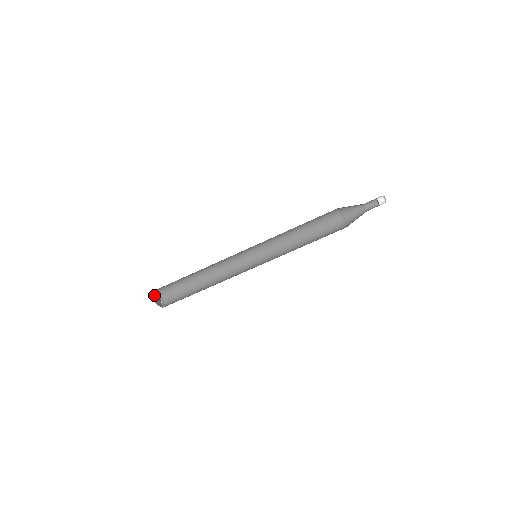
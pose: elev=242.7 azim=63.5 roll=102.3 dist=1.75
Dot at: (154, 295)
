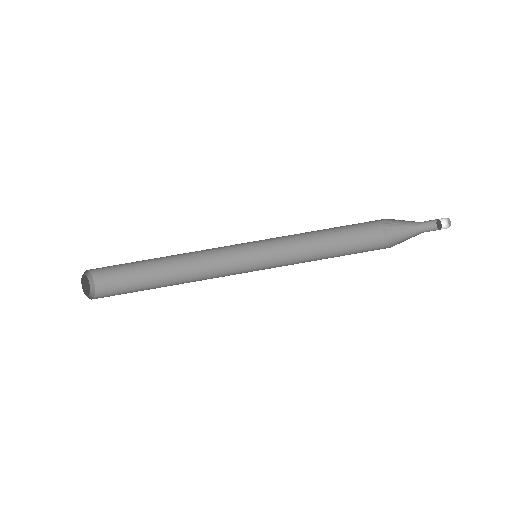
Dot at: (83, 277)
